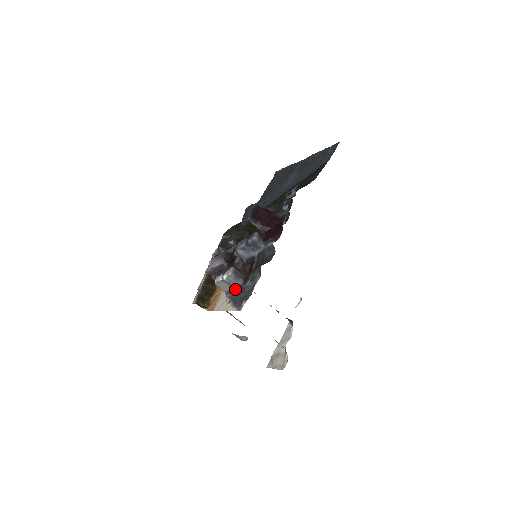
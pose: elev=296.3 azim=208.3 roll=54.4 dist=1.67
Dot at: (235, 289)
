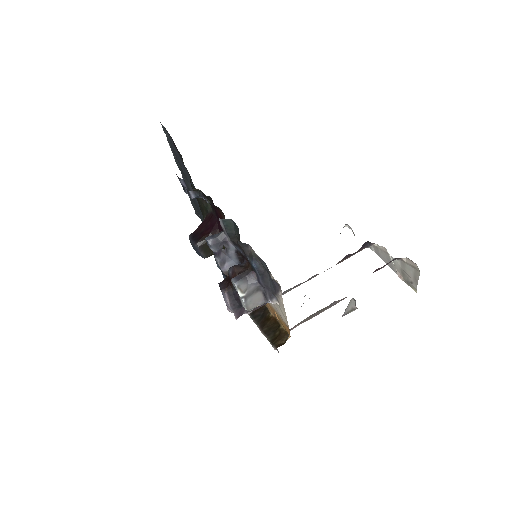
Dot at: (262, 286)
